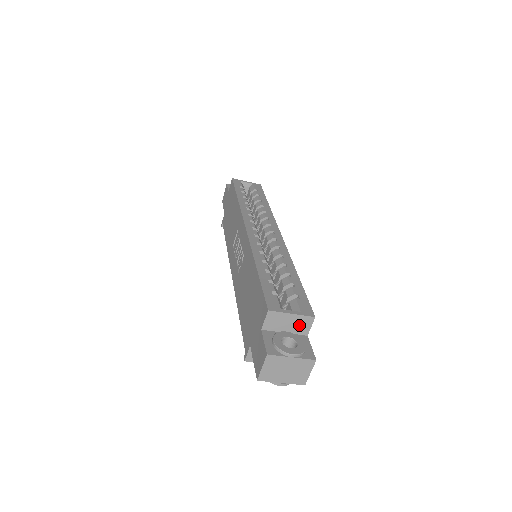
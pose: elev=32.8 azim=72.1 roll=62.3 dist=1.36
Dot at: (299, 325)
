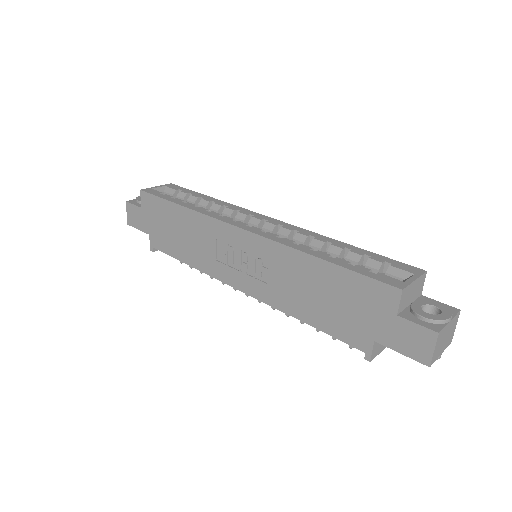
Dot at: (418, 288)
